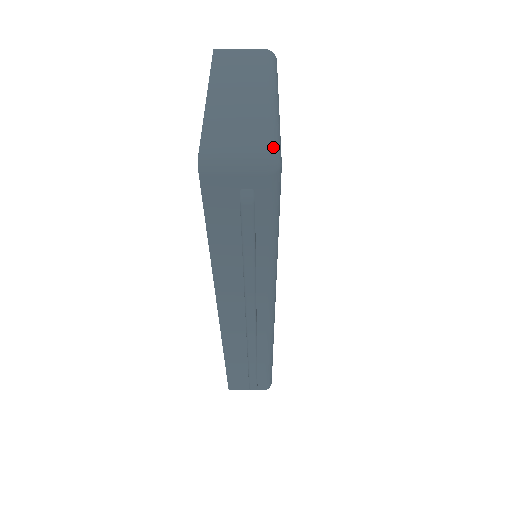
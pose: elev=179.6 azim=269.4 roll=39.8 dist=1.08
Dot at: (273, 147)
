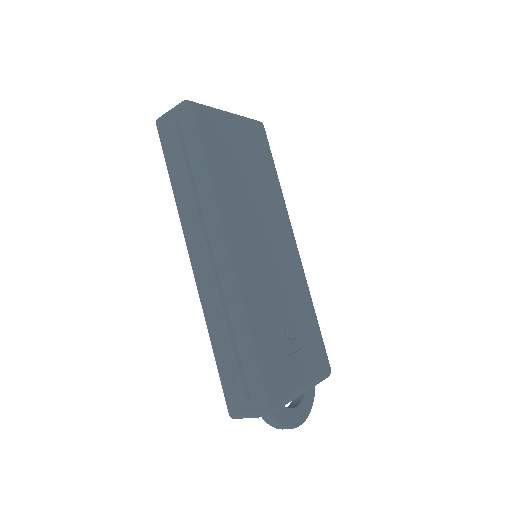
Dot at: (192, 102)
